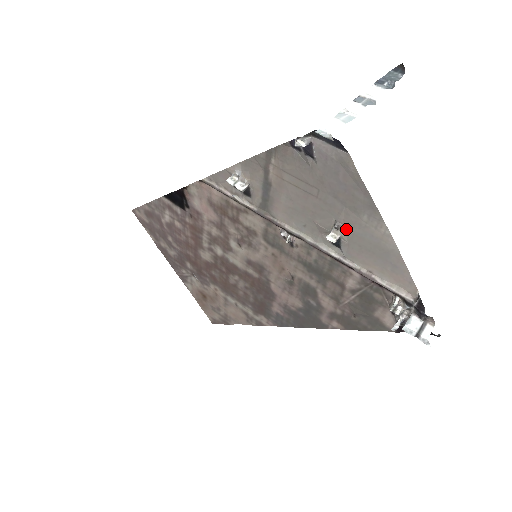
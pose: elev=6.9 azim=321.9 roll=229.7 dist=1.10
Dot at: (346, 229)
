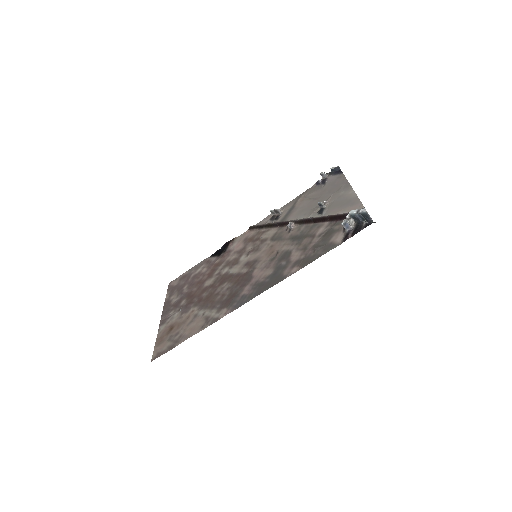
Dot at: (330, 203)
